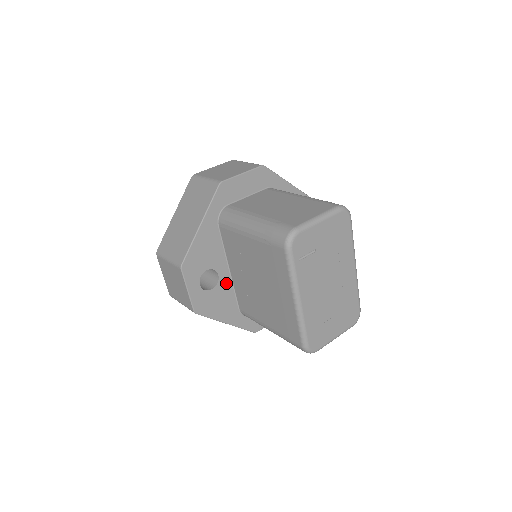
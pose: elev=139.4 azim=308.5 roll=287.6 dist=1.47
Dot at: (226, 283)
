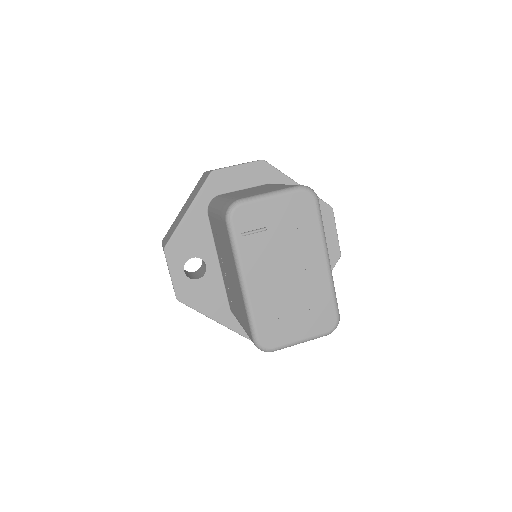
Dot at: (215, 276)
